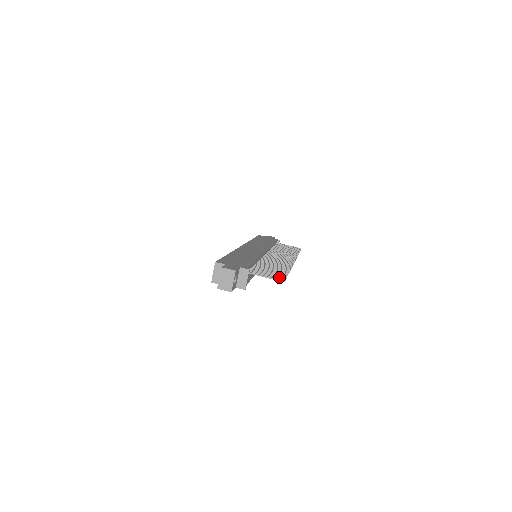
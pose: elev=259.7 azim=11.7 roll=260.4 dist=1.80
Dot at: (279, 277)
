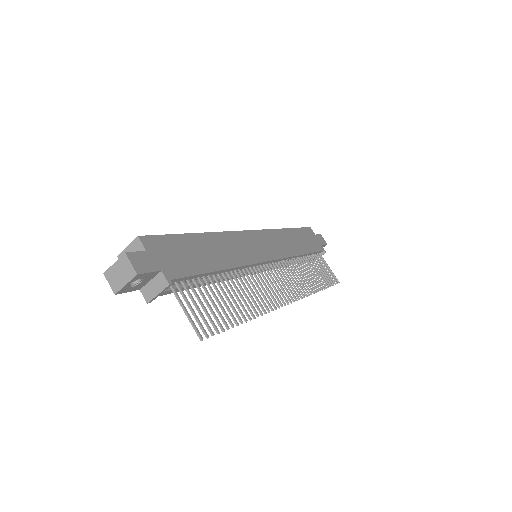
Dot at: (207, 325)
